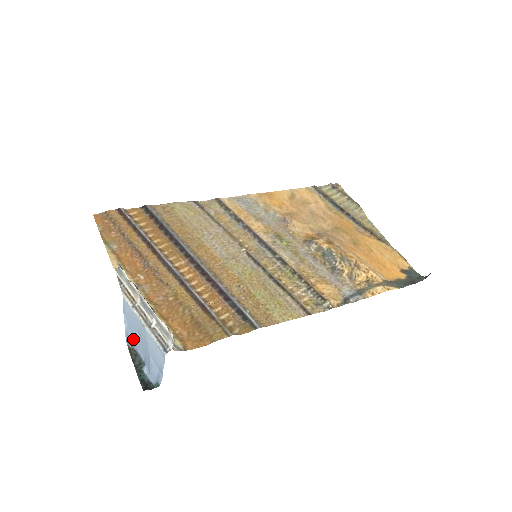
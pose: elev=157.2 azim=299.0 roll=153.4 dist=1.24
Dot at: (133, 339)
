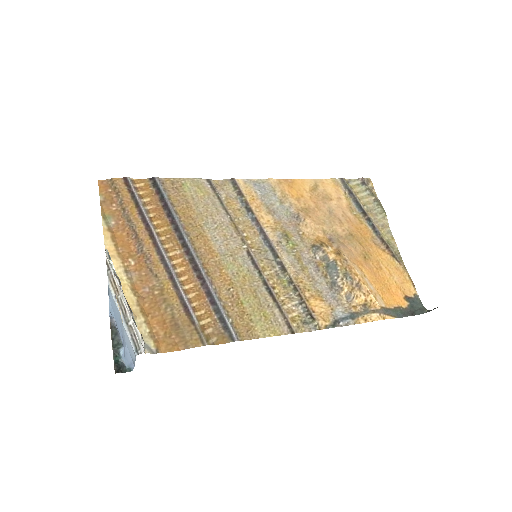
Dot at: (115, 319)
